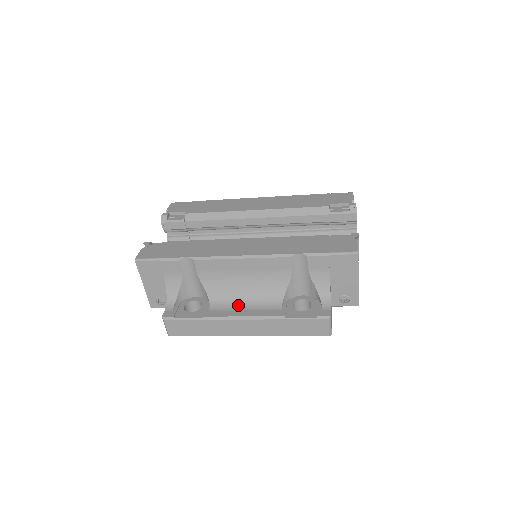
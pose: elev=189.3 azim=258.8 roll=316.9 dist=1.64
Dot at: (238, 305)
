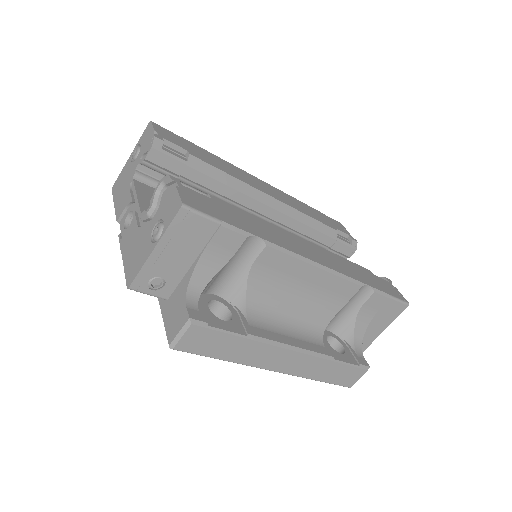
Dot at: (280, 326)
